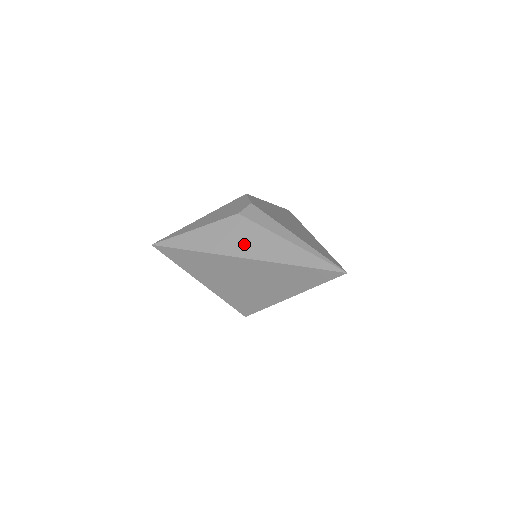
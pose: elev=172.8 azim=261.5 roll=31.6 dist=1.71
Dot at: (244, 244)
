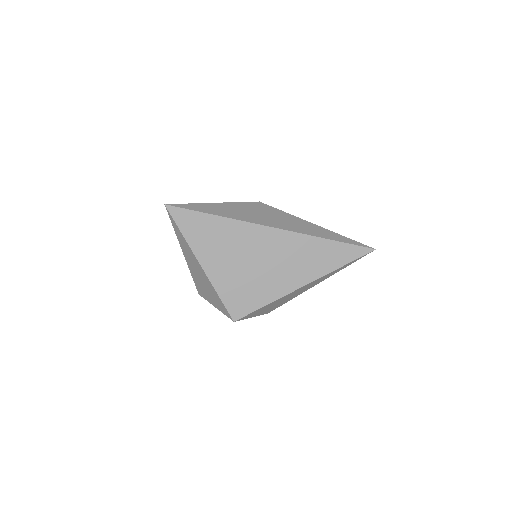
Dot at: (274, 220)
